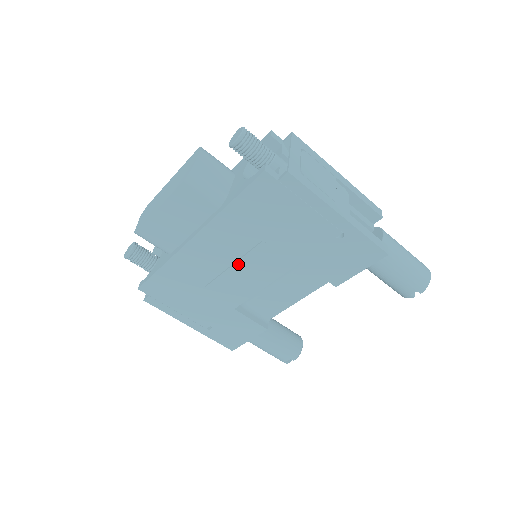
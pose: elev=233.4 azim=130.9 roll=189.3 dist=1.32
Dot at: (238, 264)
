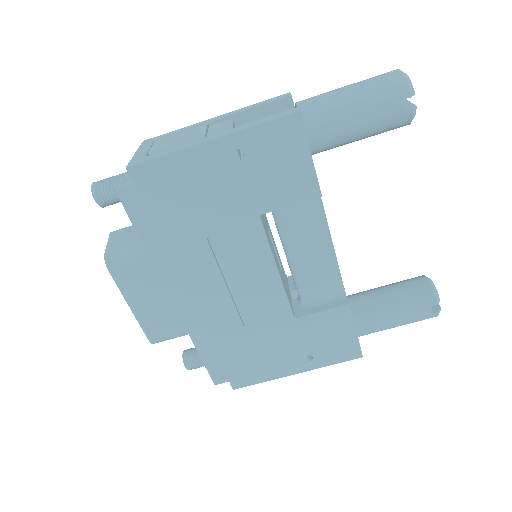
Dot at: (229, 279)
